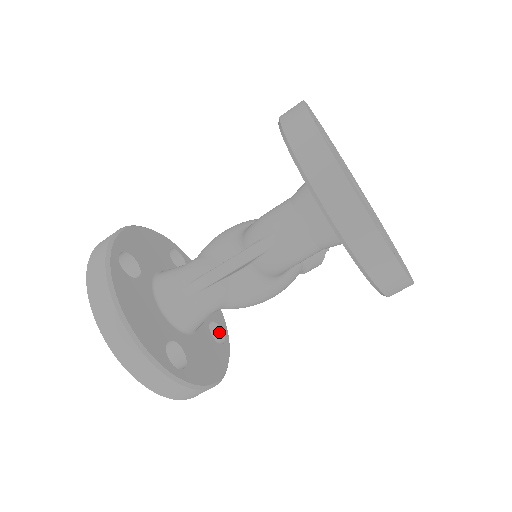
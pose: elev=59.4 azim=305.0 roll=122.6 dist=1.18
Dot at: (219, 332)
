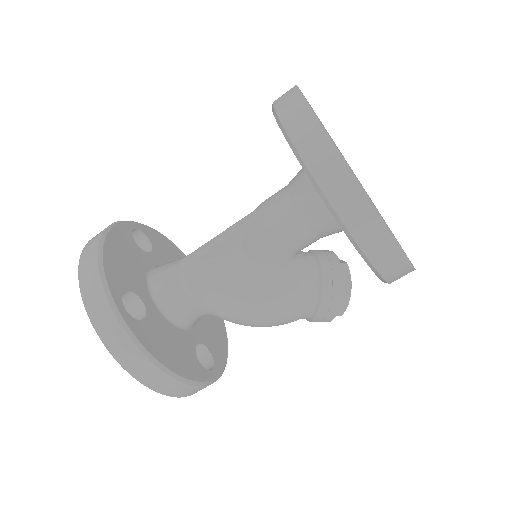
Dot at: (211, 365)
